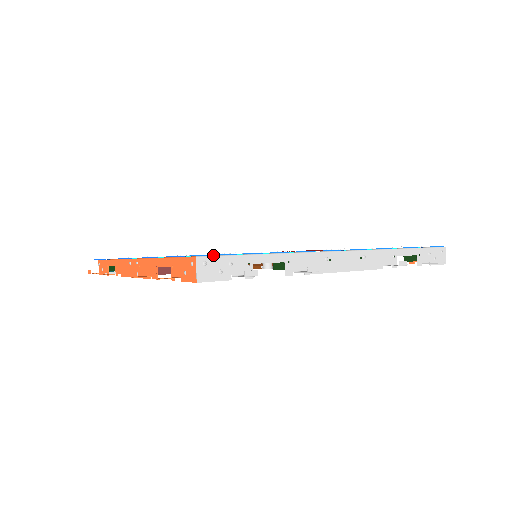
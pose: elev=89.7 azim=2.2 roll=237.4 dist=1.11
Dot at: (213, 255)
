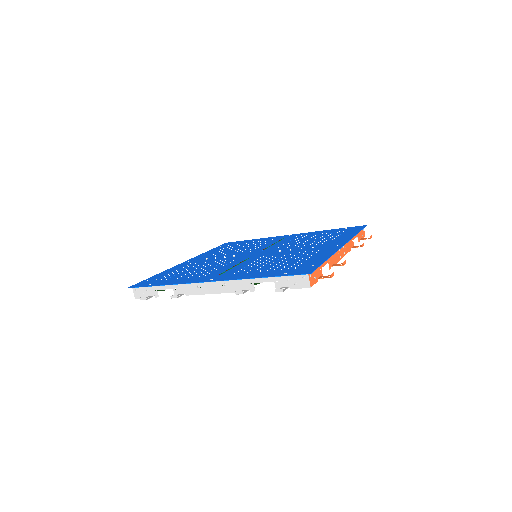
Dot at: (150, 283)
